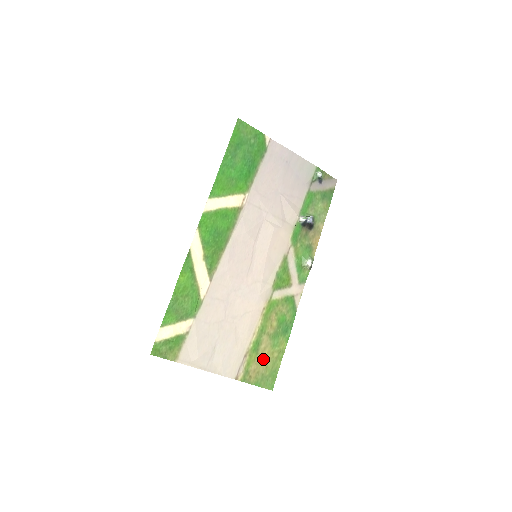
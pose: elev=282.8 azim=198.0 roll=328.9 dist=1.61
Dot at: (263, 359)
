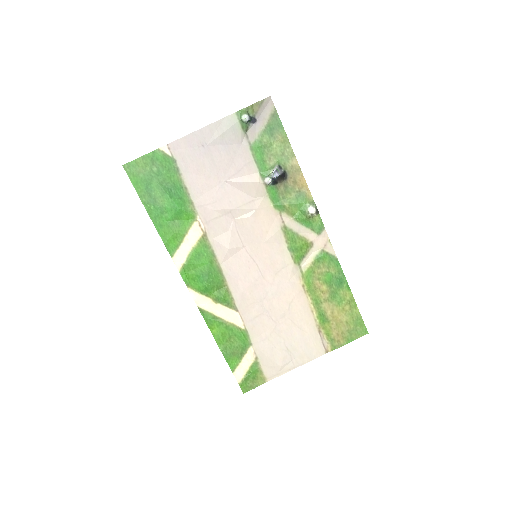
Dot at: (338, 320)
